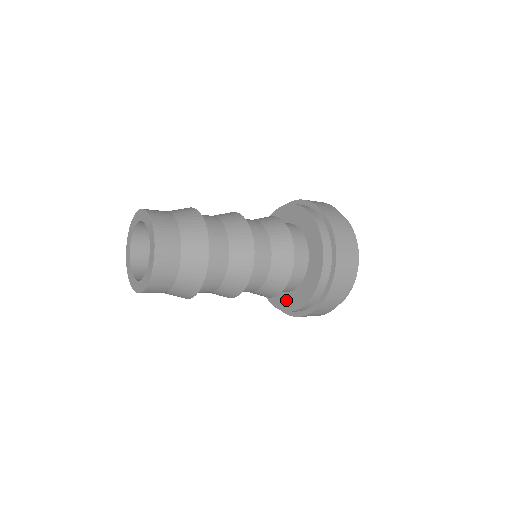
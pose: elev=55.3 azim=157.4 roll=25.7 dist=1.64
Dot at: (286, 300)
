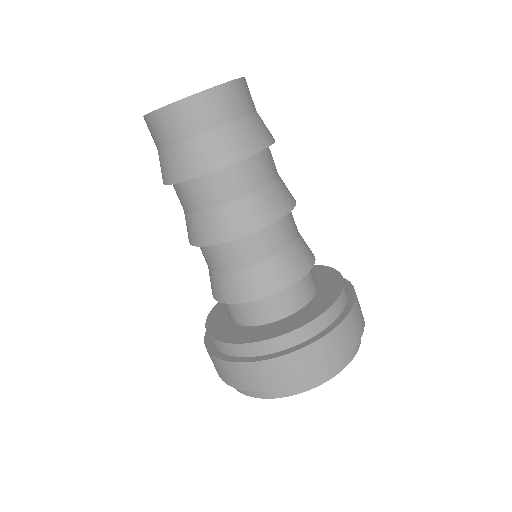
Dot at: (228, 330)
